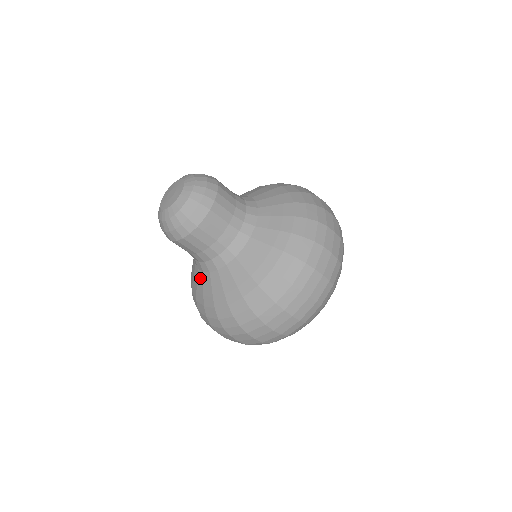
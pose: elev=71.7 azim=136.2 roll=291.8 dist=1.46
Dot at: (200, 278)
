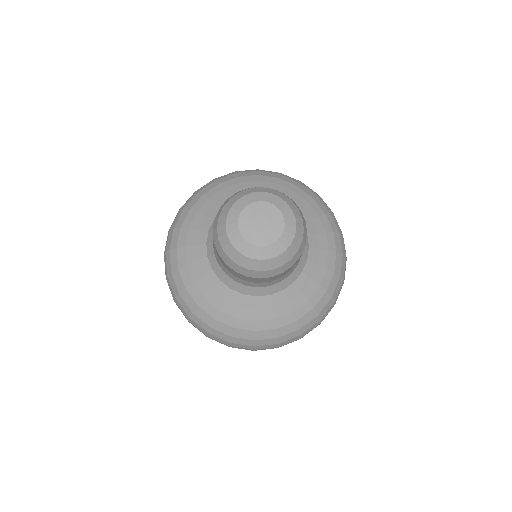
Dot at: (203, 266)
